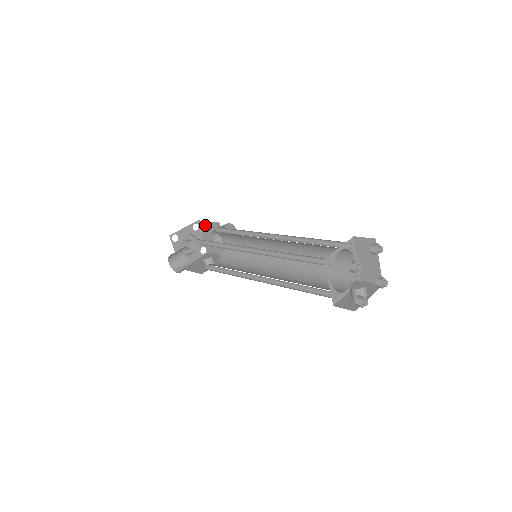
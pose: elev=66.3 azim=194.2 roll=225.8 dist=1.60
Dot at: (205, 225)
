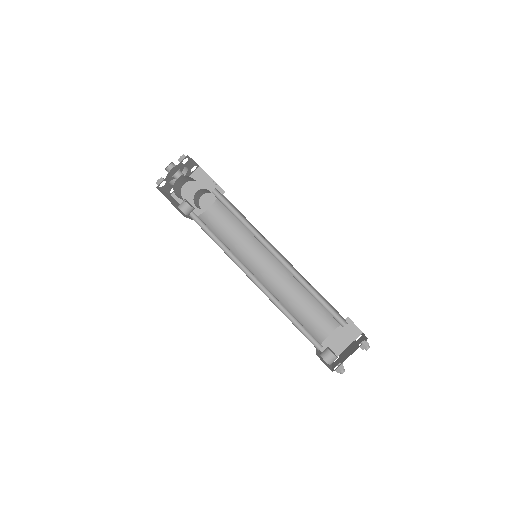
Dot at: (203, 177)
